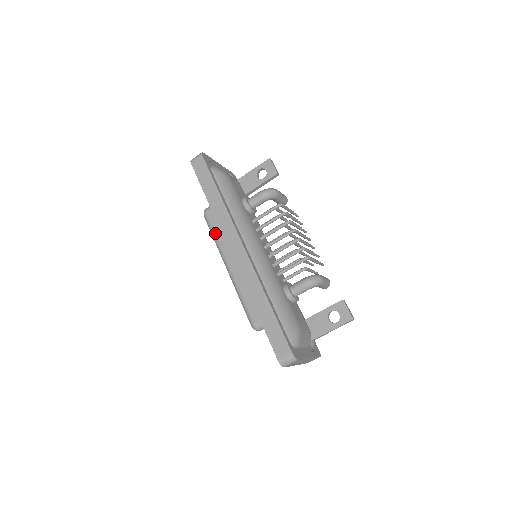
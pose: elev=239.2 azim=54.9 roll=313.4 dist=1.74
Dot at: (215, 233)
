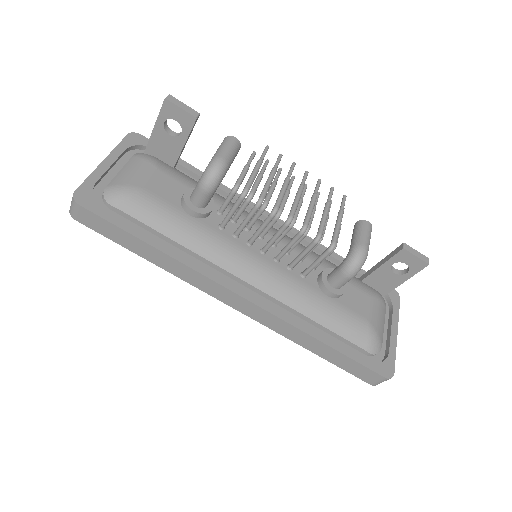
Dot at: occluded
